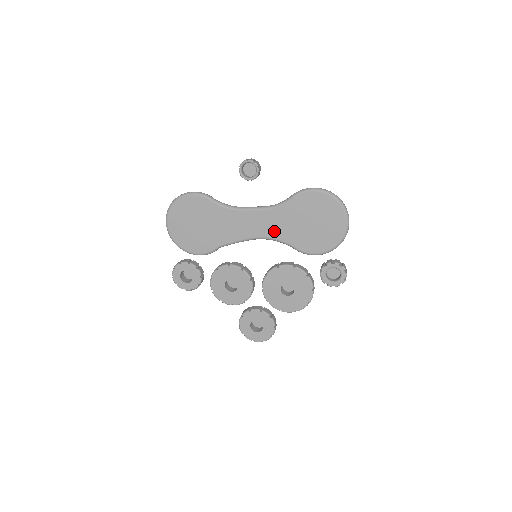
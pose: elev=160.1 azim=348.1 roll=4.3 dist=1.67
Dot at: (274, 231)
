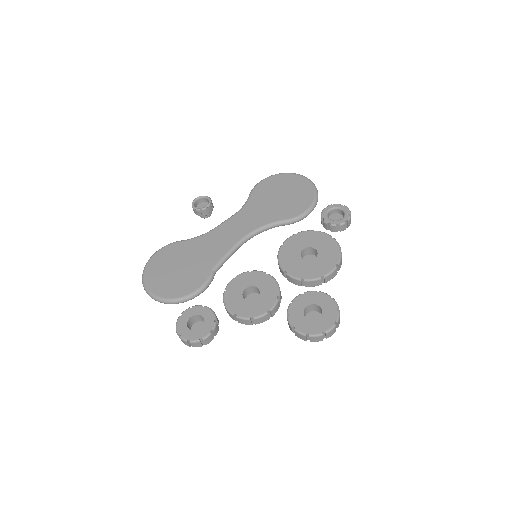
Dot at: (255, 222)
